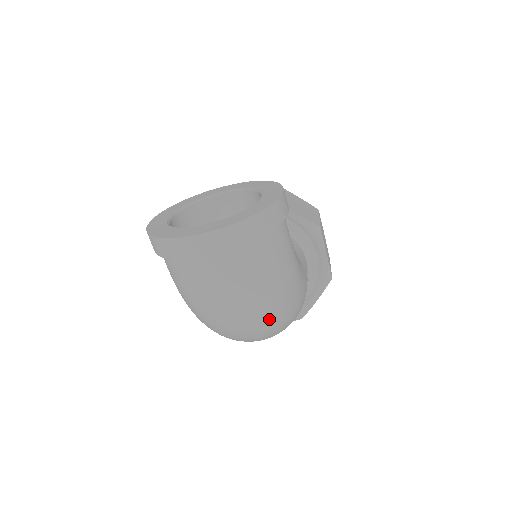
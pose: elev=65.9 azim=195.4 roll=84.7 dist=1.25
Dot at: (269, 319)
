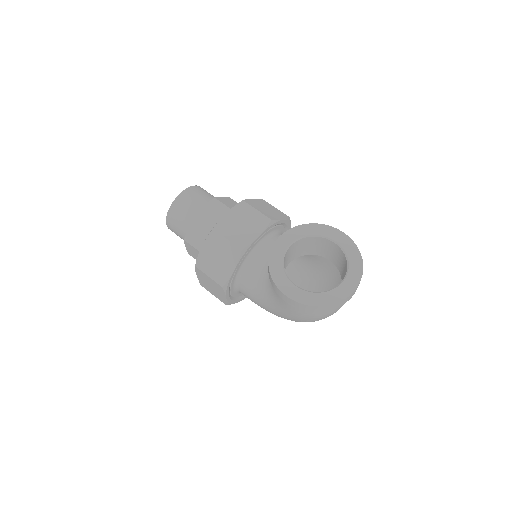
Dot at: occluded
